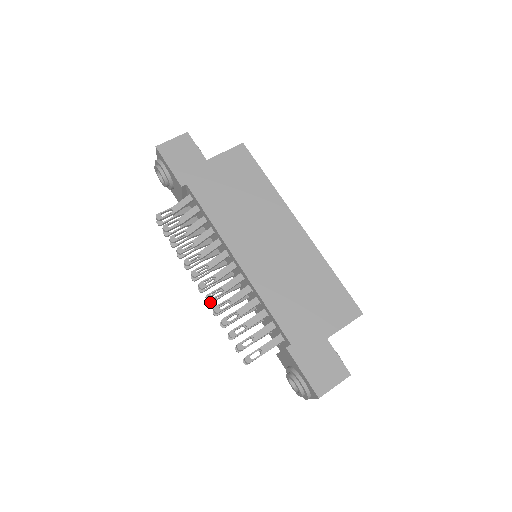
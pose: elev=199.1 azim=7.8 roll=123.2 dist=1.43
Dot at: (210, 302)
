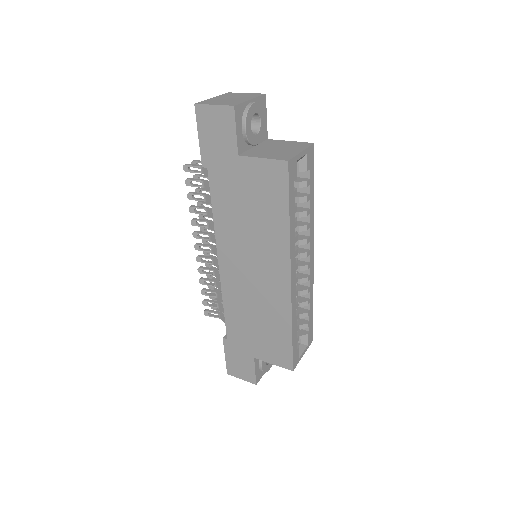
Dot at: (206, 255)
